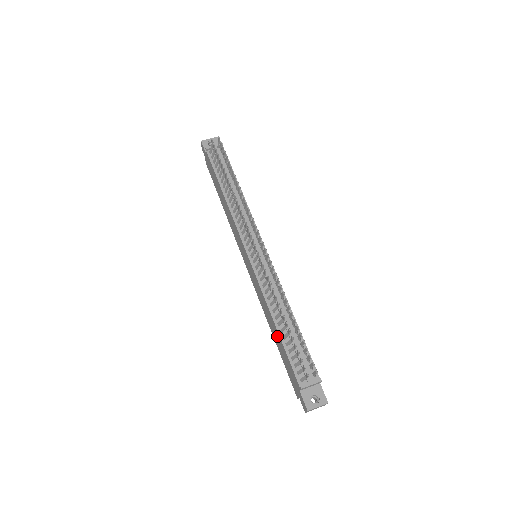
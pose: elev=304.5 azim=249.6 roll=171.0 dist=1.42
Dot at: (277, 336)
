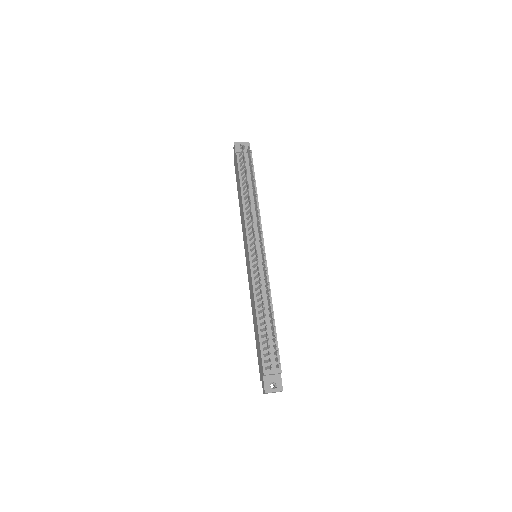
Dot at: (256, 327)
